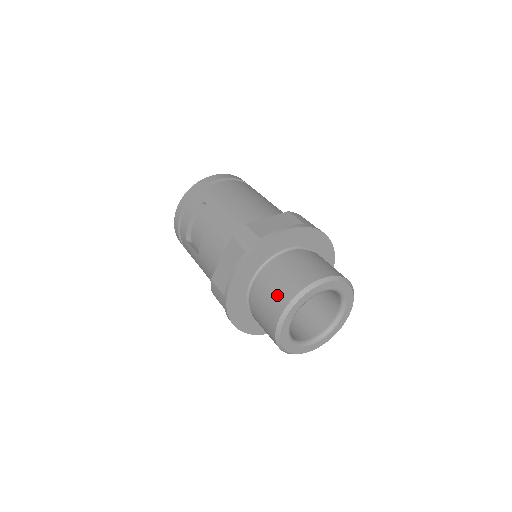
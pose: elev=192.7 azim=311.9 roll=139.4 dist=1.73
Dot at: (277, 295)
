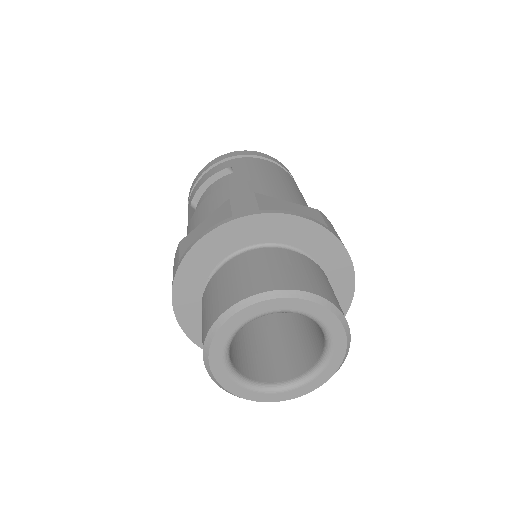
Dot at: (237, 285)
